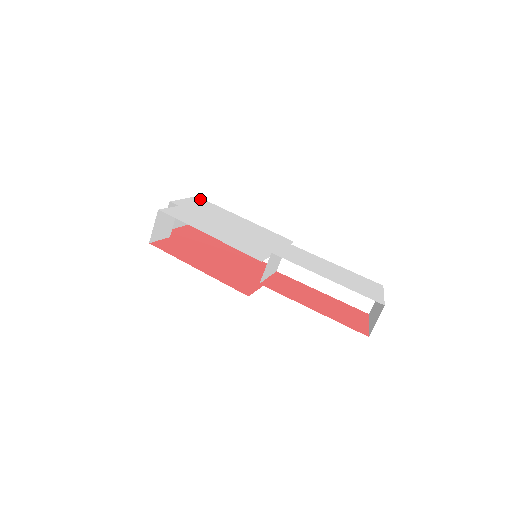
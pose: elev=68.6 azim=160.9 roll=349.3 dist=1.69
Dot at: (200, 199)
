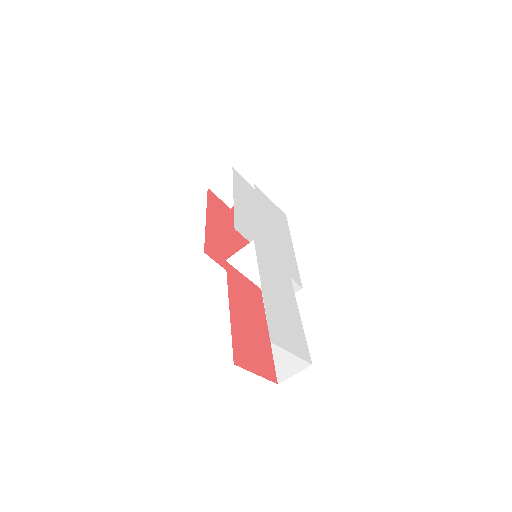
Dot at: (284, 215)
